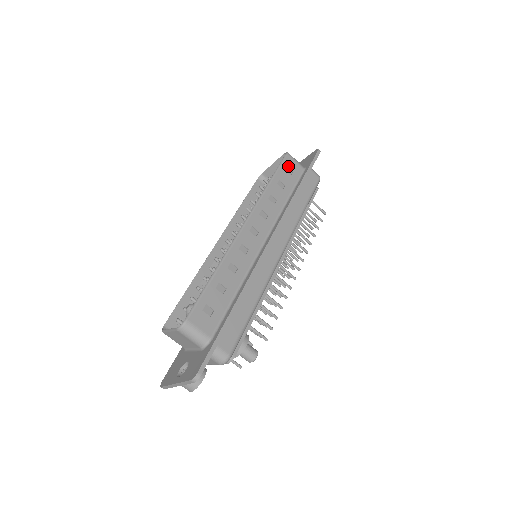
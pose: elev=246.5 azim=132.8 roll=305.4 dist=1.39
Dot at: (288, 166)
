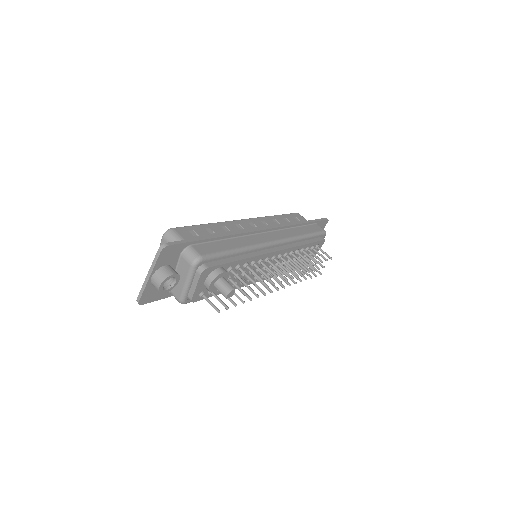
Dot at: (296, 217)
